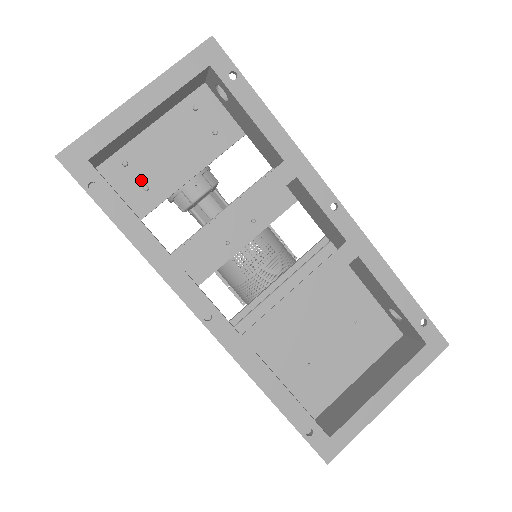
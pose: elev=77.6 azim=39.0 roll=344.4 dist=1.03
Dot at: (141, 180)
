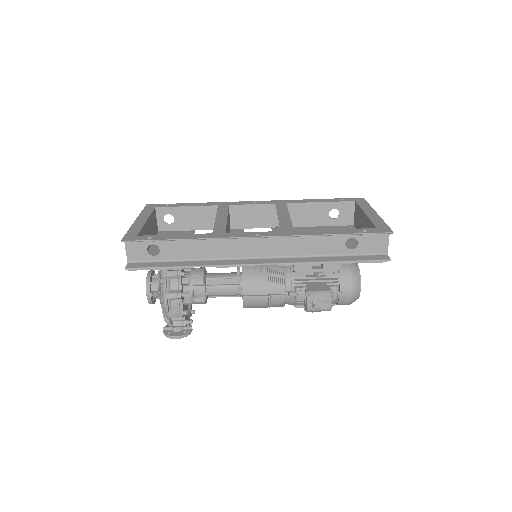
Dot at: occluded
